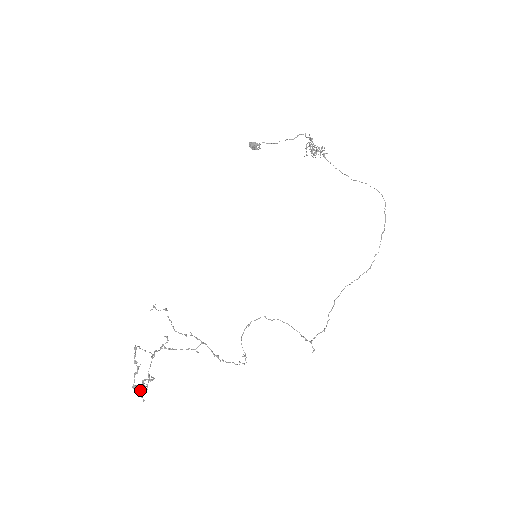
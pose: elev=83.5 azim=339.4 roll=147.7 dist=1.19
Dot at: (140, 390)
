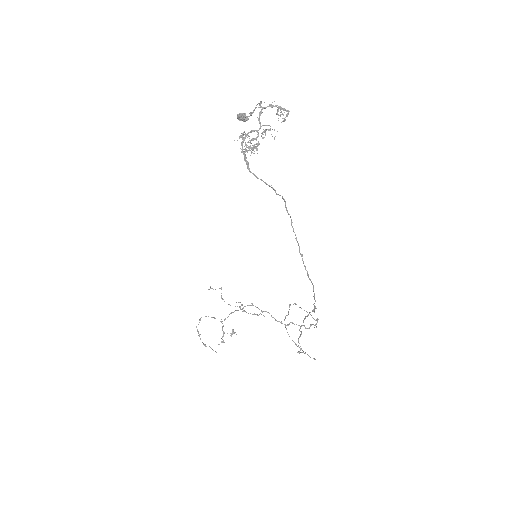
Dot at: (231, 336)
